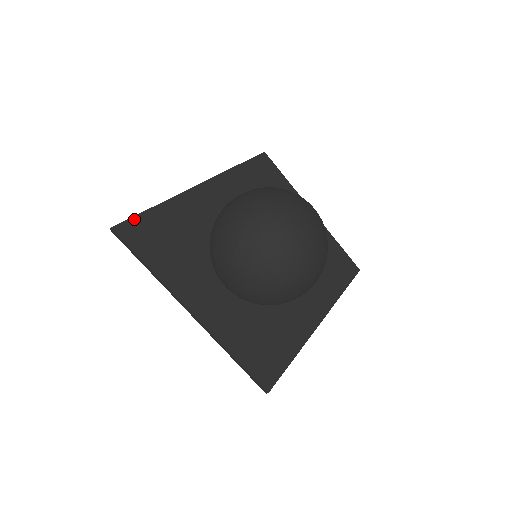
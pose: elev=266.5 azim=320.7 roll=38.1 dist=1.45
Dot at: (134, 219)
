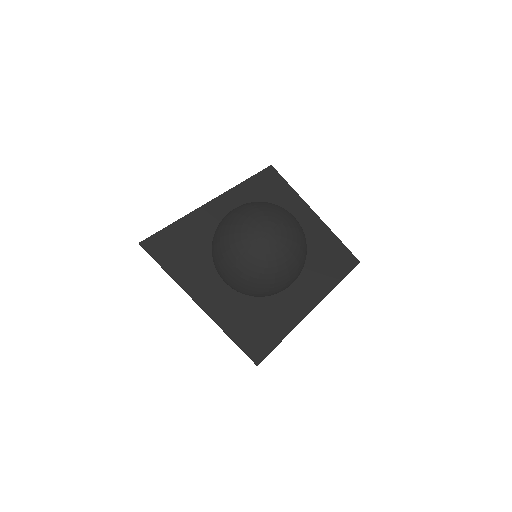
Dot at: (156, 235)
